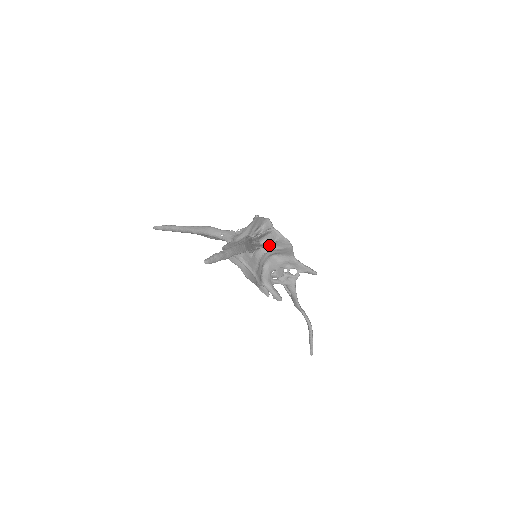
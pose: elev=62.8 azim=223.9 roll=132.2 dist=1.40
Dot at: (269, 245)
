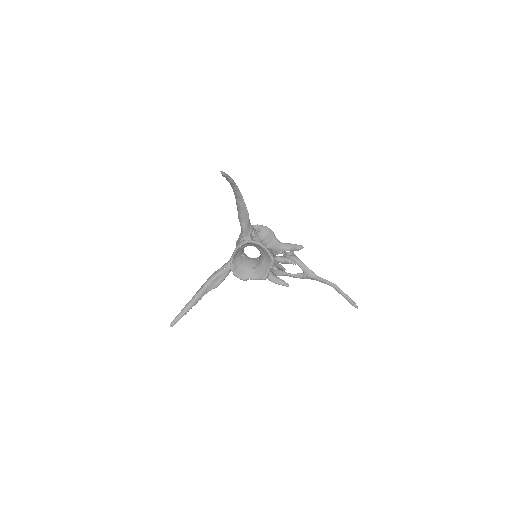
Dot at: (257, 237)
